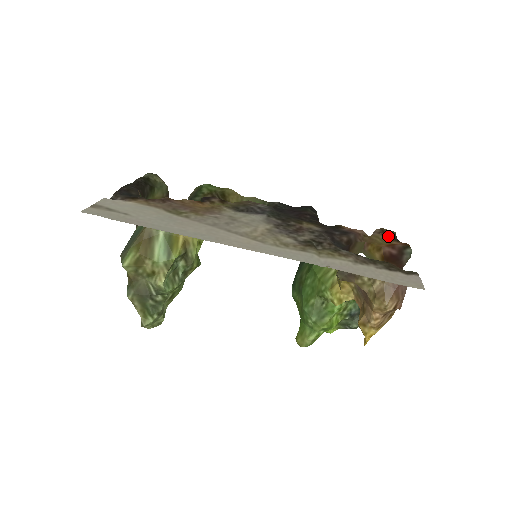
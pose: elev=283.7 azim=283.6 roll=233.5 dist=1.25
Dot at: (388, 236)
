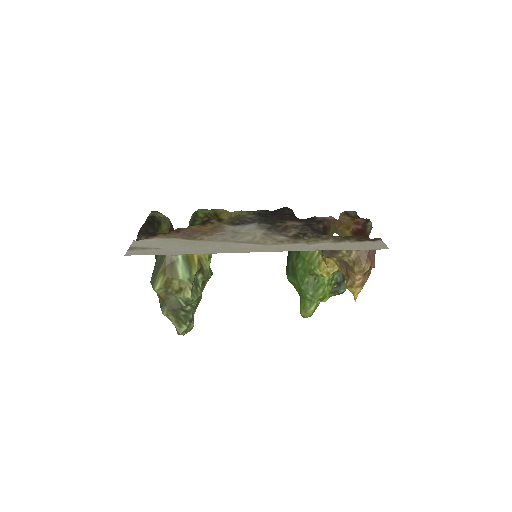
Dot at: (352, 216)
